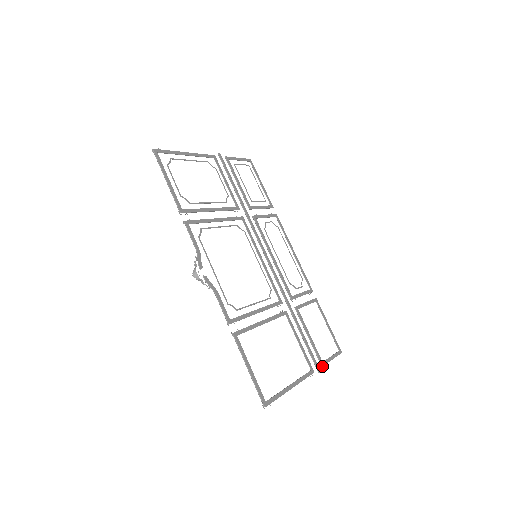
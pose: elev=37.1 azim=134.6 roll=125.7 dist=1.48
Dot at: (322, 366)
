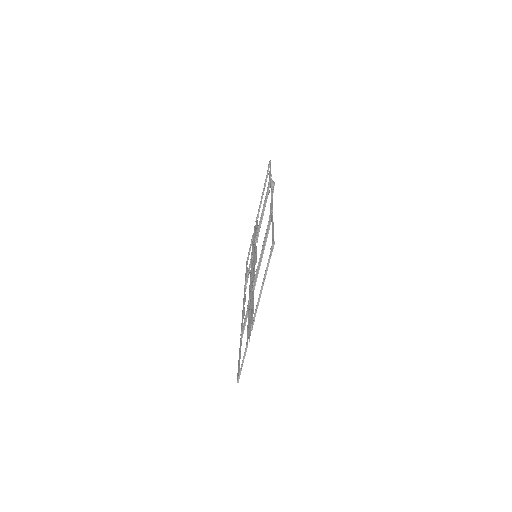
Dot at: occluded
